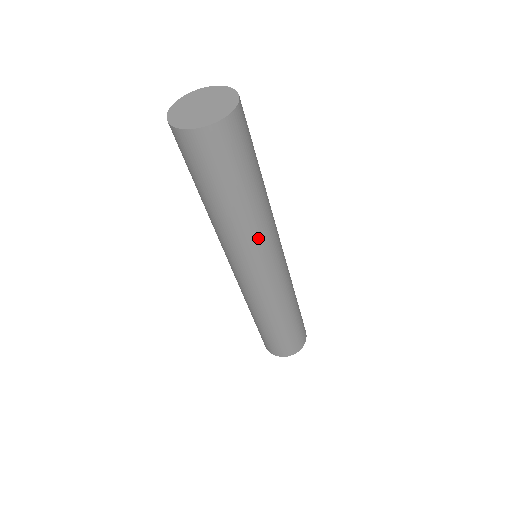
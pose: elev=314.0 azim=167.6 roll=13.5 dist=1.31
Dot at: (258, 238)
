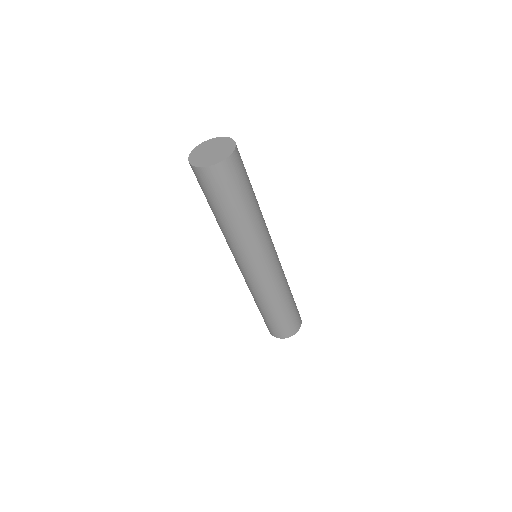
Dot at: (265, 226)
